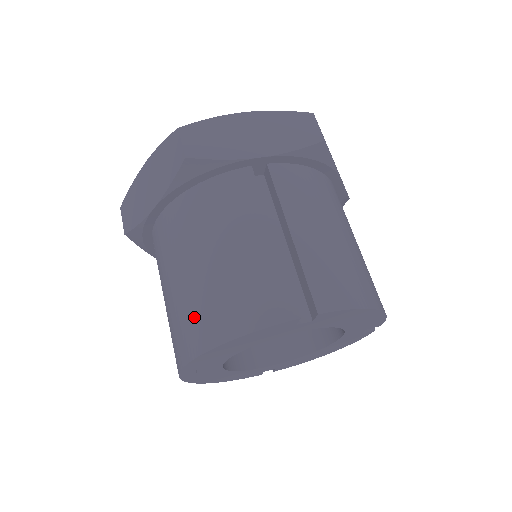
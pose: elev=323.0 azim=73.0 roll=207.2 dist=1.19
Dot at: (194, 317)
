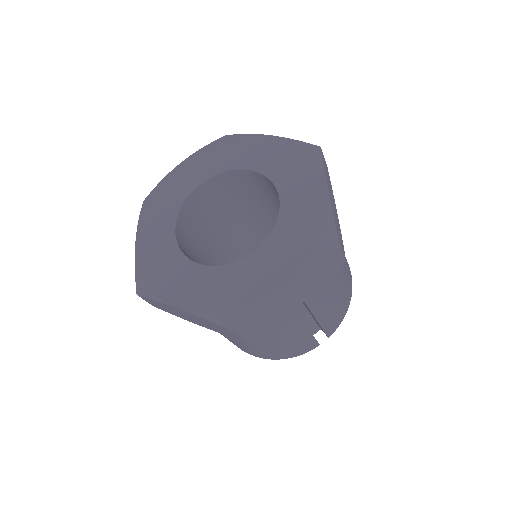
Dot at: (251, 351)
